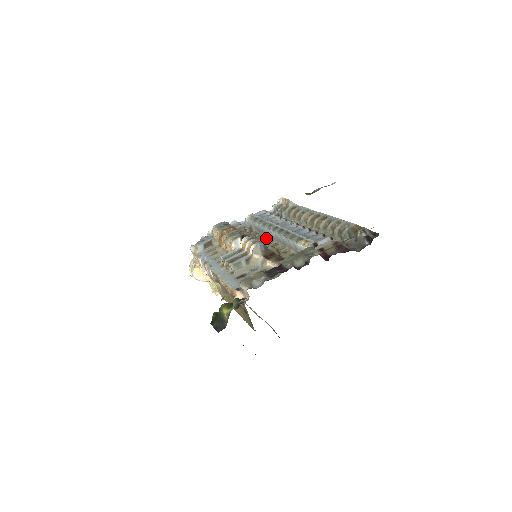
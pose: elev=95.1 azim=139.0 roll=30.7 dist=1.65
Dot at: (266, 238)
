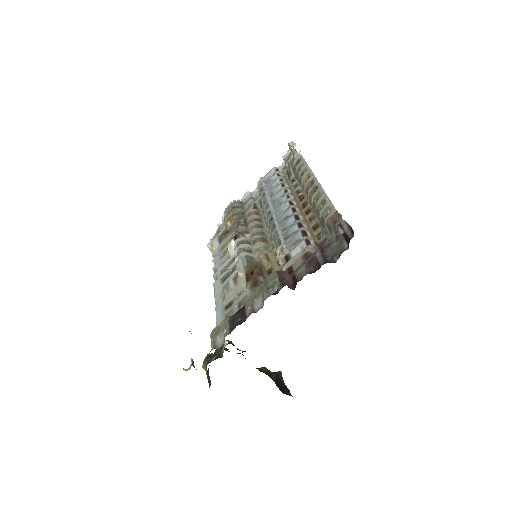
Dot at: occluded
